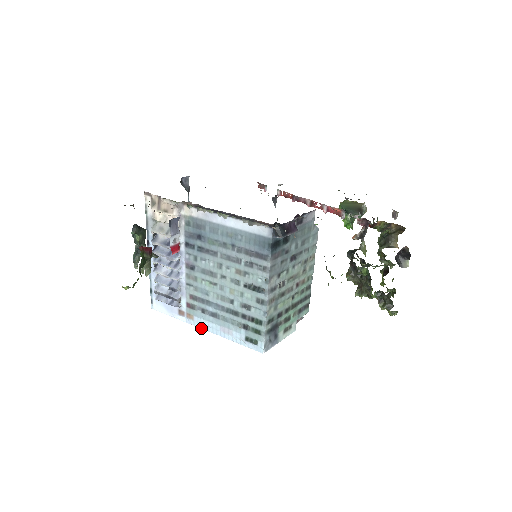
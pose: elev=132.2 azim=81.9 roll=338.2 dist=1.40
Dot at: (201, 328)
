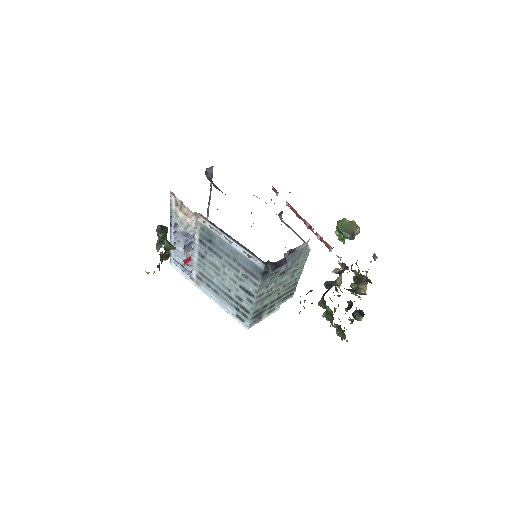
Dot at: occluded
